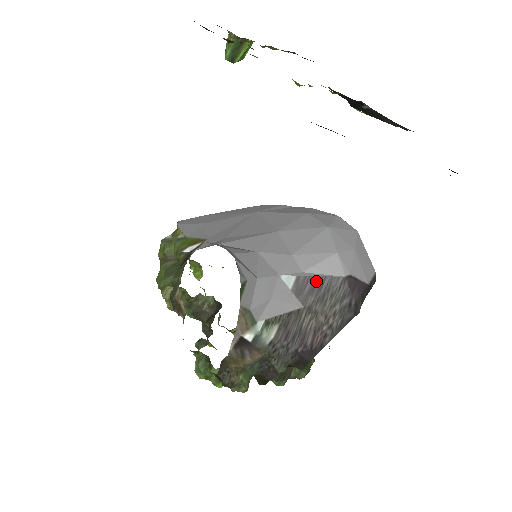
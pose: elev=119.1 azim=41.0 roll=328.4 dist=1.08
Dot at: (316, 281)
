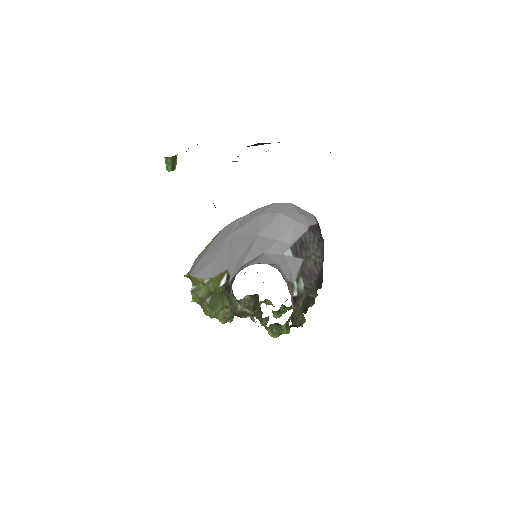
Dot at: (299, 243)
